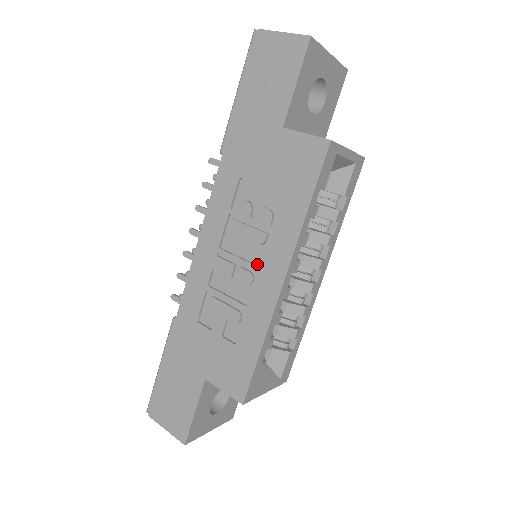
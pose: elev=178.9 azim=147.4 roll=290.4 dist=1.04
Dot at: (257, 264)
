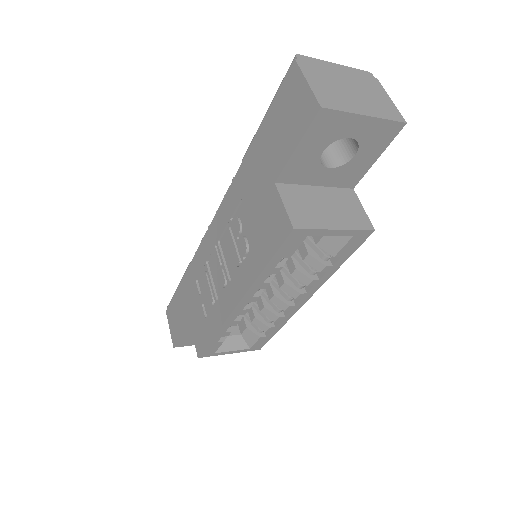
Dot at: (230, 277)
